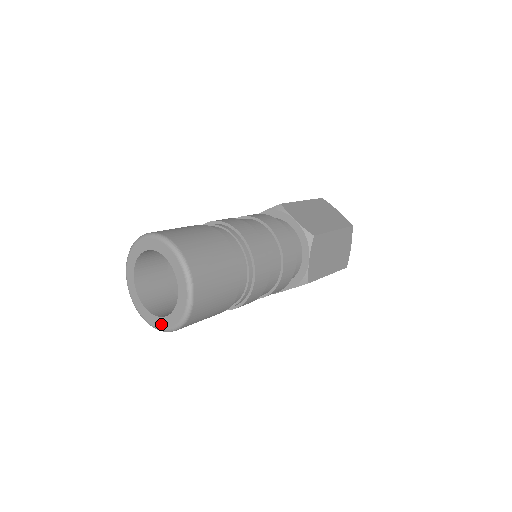
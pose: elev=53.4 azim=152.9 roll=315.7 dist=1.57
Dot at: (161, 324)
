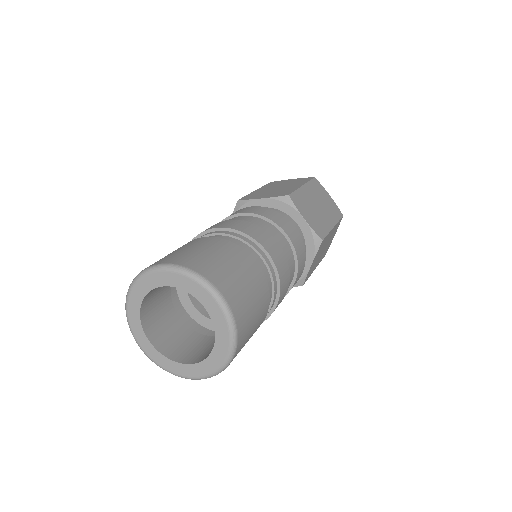
Dot at: (176, 369)
